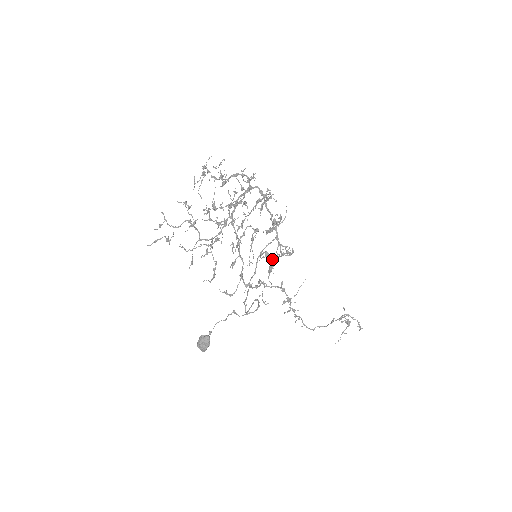
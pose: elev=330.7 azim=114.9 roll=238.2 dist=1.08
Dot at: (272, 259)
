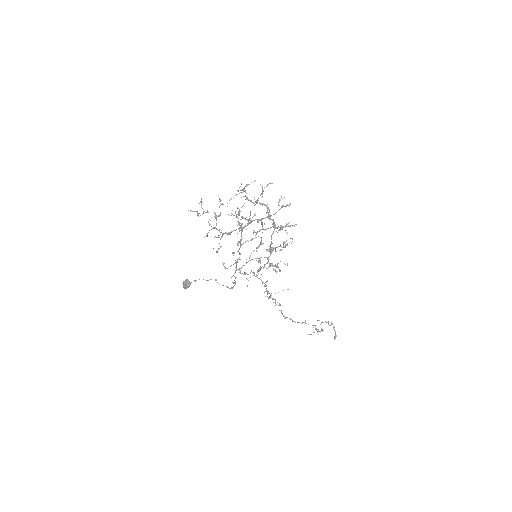
Dot at: occluded
